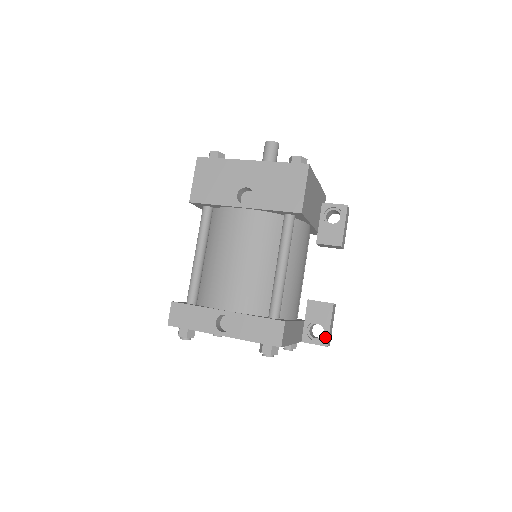
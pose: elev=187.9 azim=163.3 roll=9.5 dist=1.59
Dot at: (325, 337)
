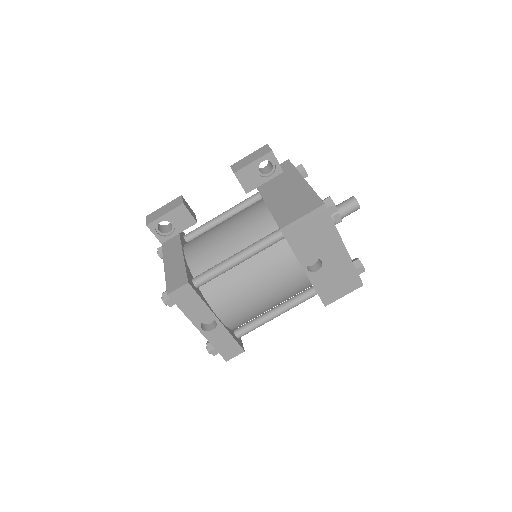
Dot at: occluded
